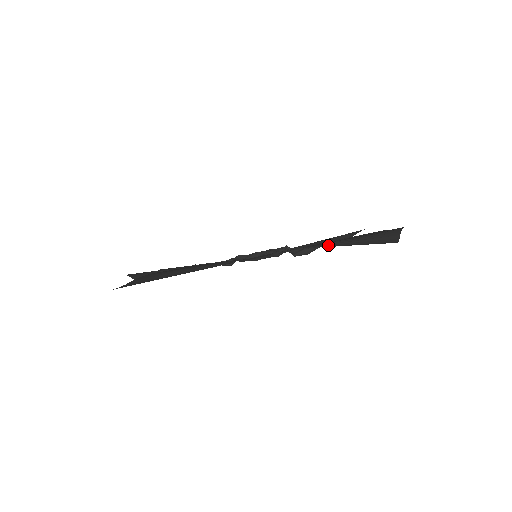
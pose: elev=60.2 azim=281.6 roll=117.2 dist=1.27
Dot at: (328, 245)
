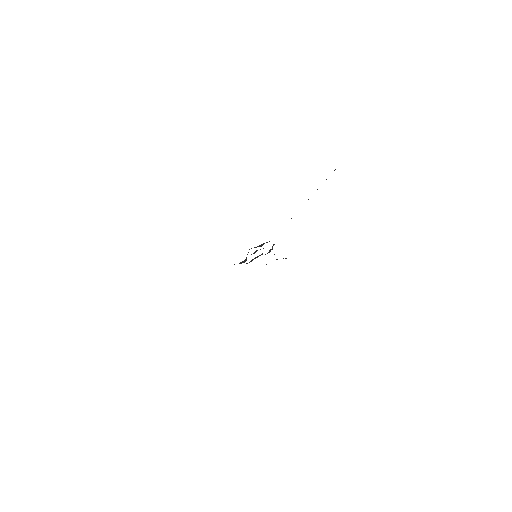
Dot at: occluded
